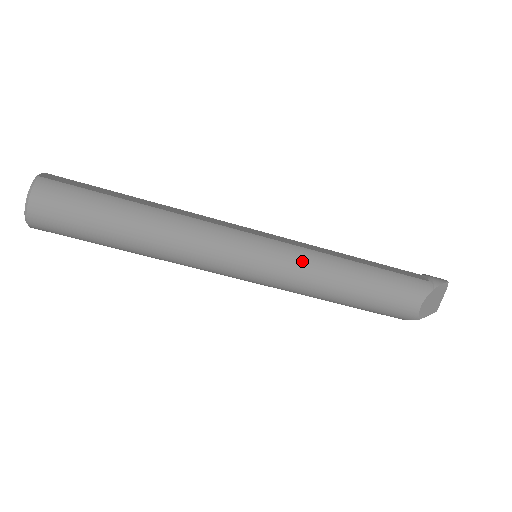
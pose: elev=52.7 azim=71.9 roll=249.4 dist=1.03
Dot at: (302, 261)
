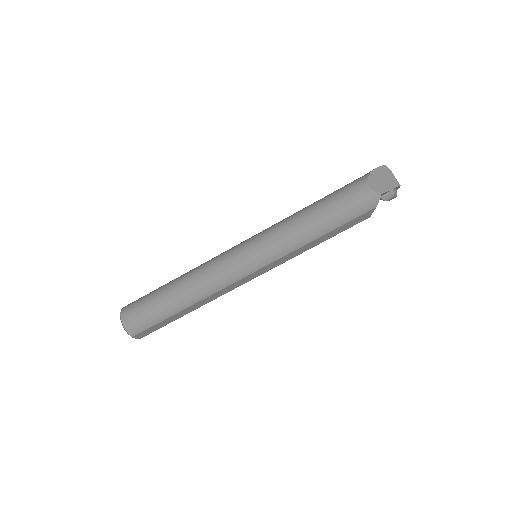
Dot at: (273, 229)
